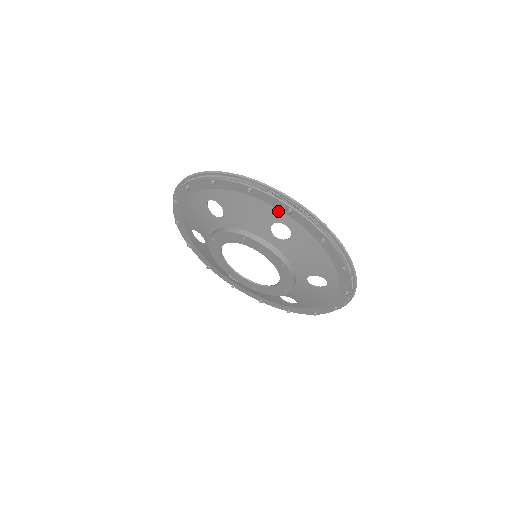
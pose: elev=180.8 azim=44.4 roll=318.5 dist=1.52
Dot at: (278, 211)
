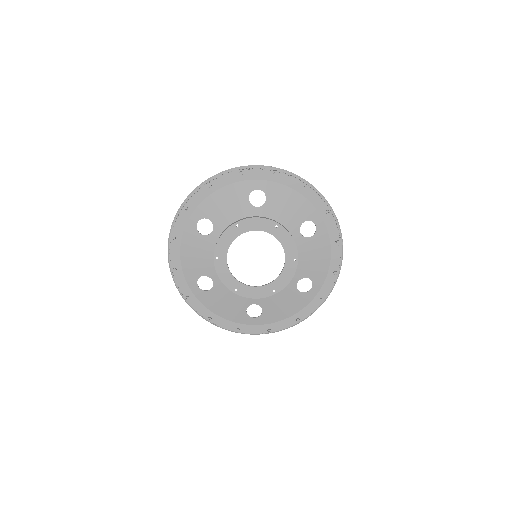
Dot at: (316, 211)
